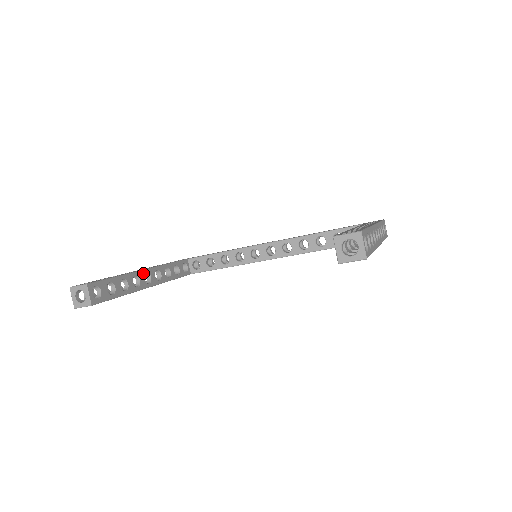
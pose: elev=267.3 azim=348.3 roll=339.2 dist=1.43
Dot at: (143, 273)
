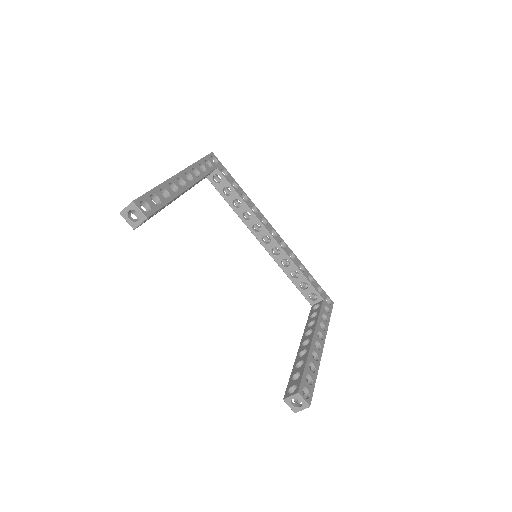
Dot at: (183, 192)
